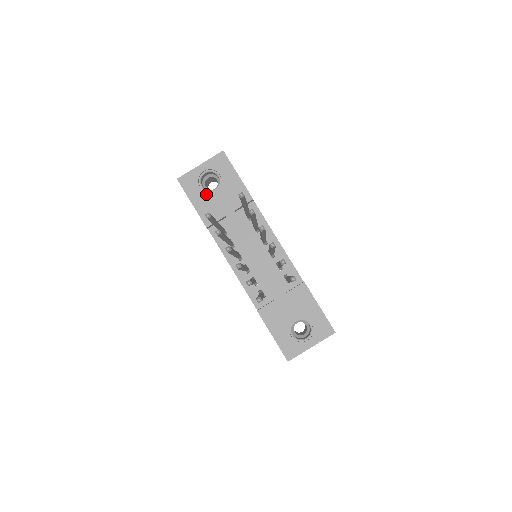
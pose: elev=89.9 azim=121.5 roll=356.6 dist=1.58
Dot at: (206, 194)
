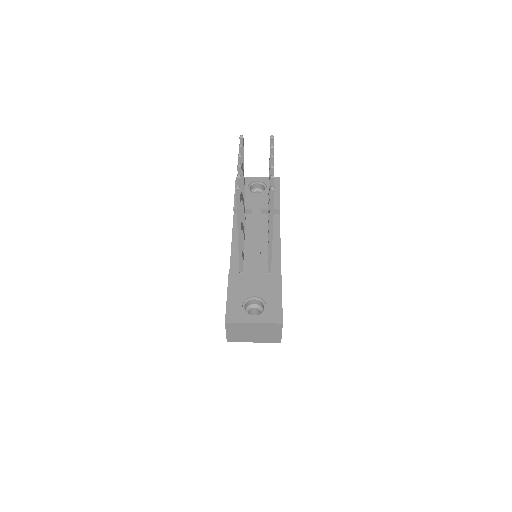
Dot at: (249, 192)
